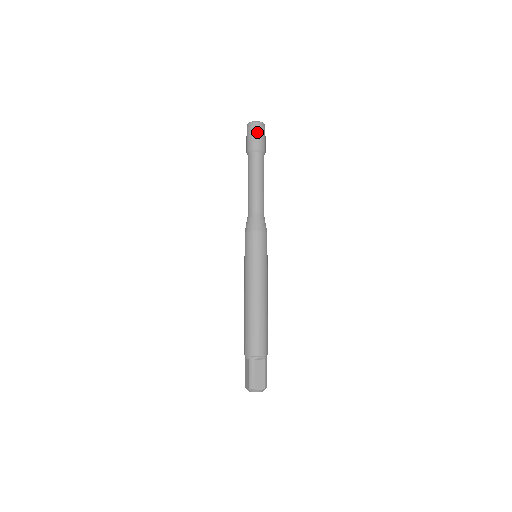
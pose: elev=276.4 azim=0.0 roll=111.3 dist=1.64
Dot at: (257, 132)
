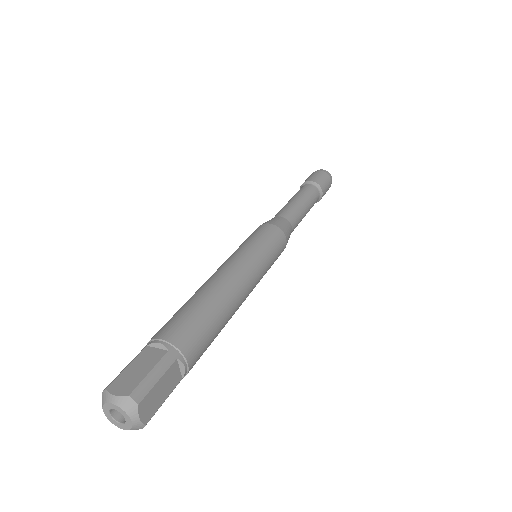
Dot at: (314, 173)
